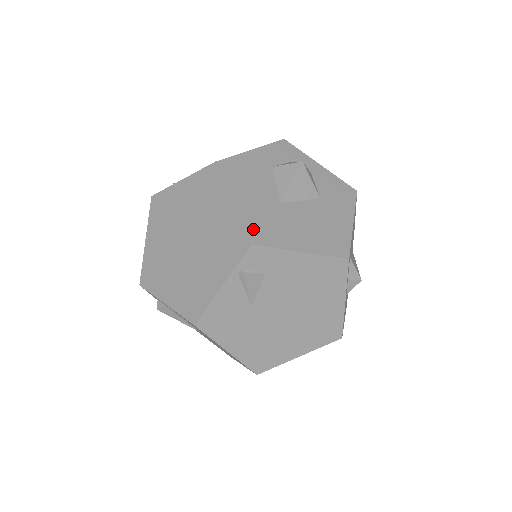
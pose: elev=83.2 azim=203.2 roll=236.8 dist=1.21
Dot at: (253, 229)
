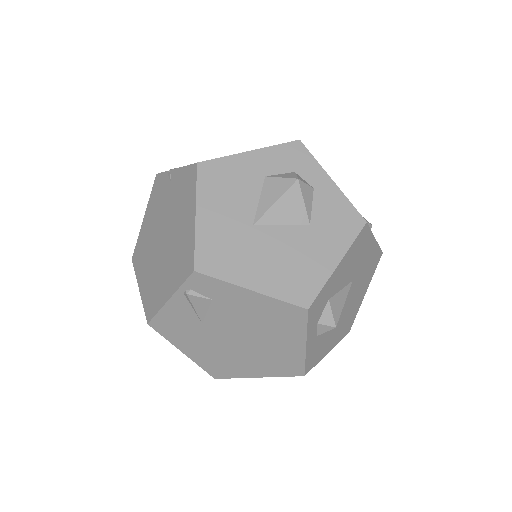
Dot at: (204, 253)
